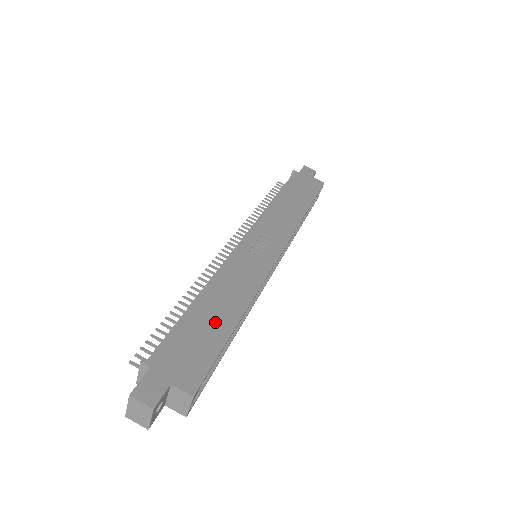
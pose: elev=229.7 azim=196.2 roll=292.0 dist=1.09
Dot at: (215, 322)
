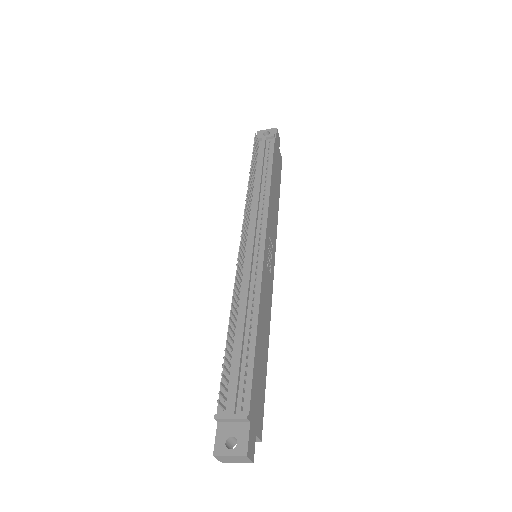
Dot at: (263, 359)
